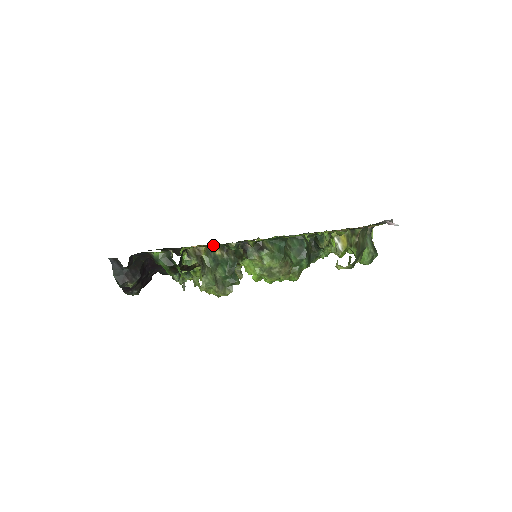
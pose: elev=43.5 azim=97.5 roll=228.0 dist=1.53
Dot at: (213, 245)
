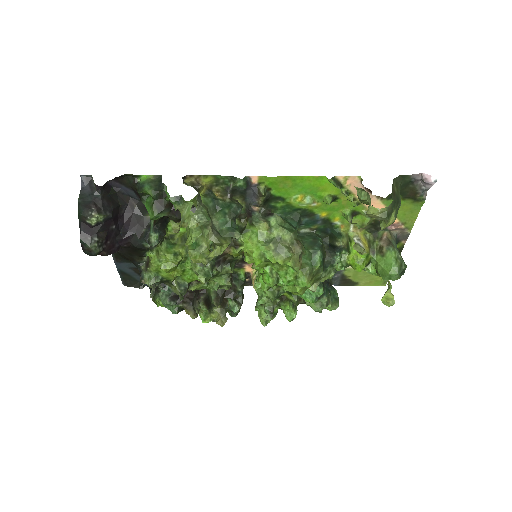
Dot at: (214, 193)
